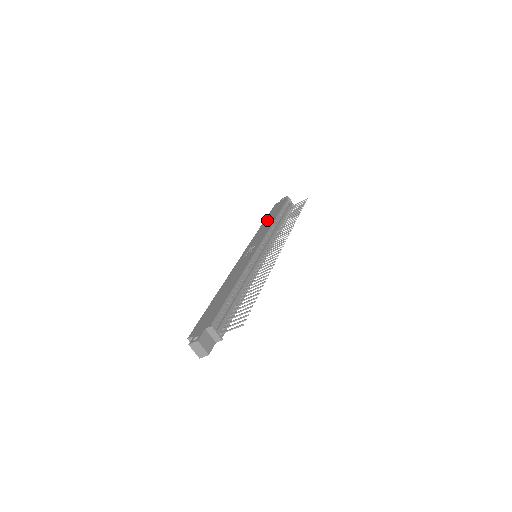
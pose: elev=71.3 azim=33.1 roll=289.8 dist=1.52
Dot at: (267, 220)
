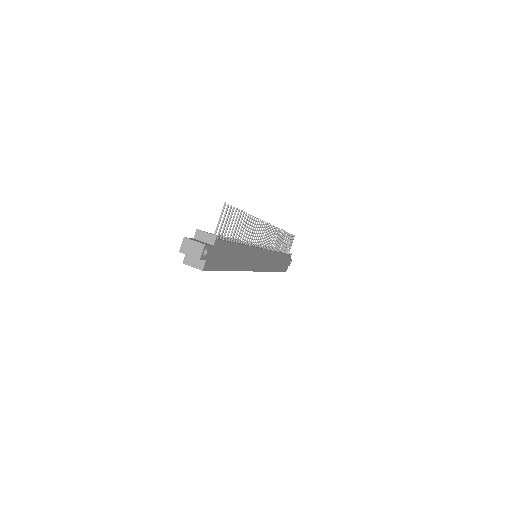
Dot at: occluded
